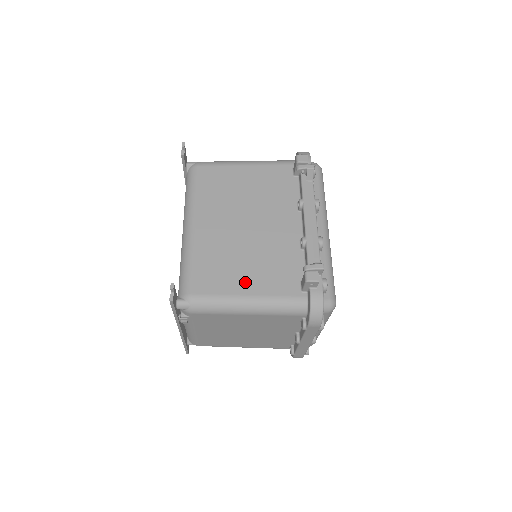
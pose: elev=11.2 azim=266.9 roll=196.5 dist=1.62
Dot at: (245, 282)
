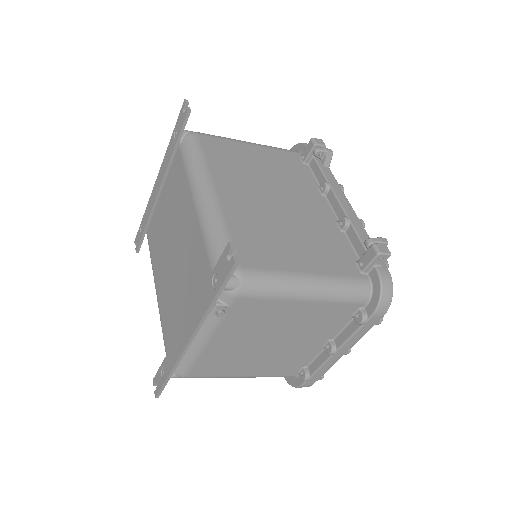
Dot at: (299, 258)
